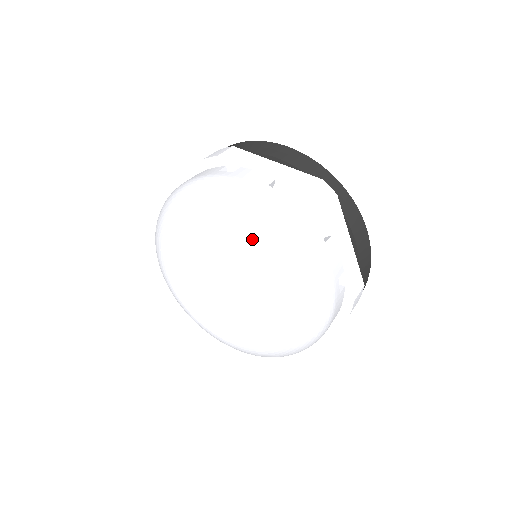
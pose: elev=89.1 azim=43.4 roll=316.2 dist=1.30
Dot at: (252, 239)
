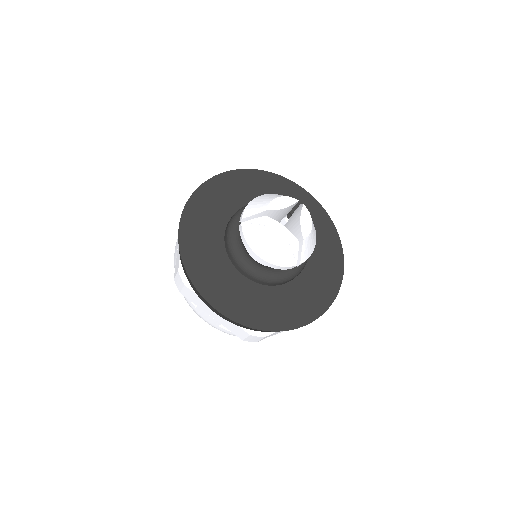
Dot at: occluded
